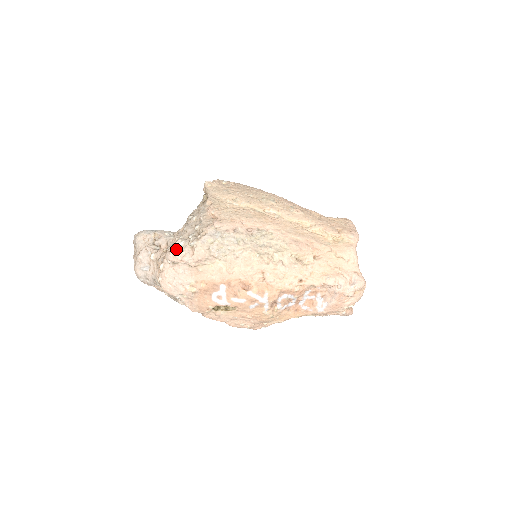
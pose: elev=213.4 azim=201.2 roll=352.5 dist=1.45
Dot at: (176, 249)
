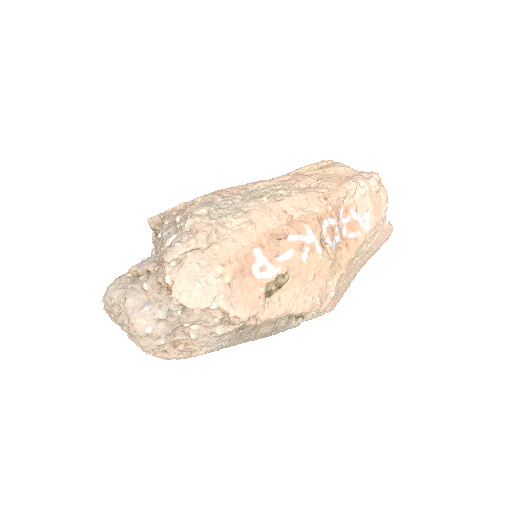
Dot at: (172, 243)
